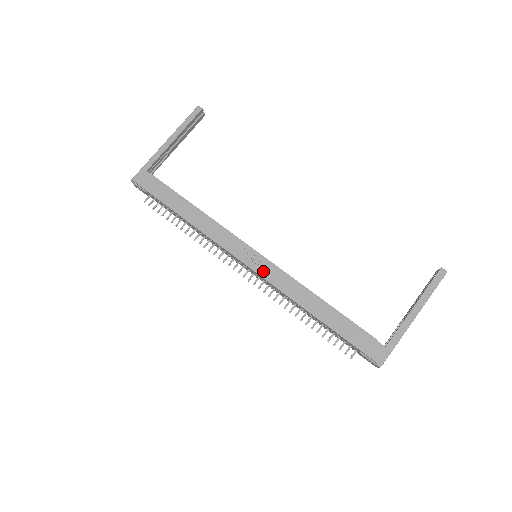
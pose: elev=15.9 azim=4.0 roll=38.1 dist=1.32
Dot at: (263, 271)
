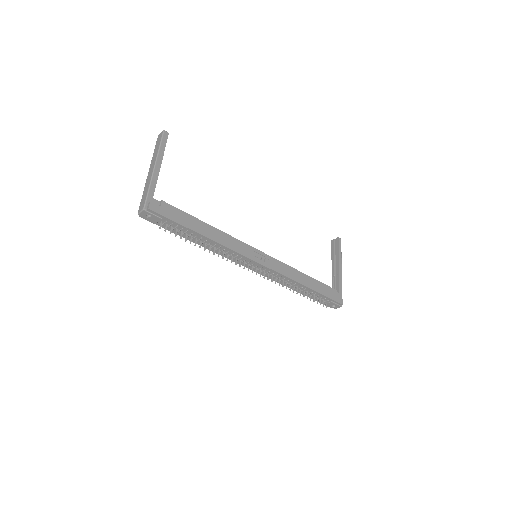
Dot at: (271, 265)
